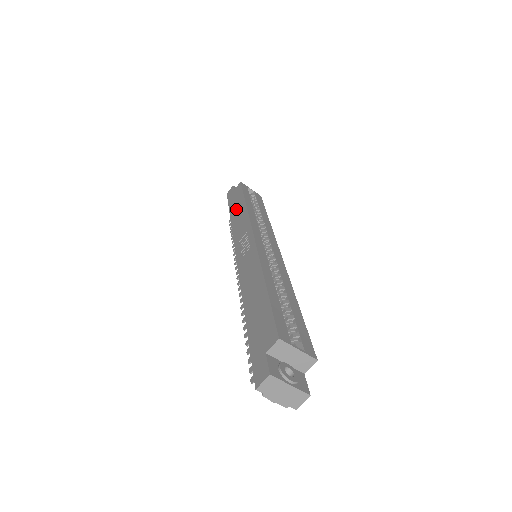
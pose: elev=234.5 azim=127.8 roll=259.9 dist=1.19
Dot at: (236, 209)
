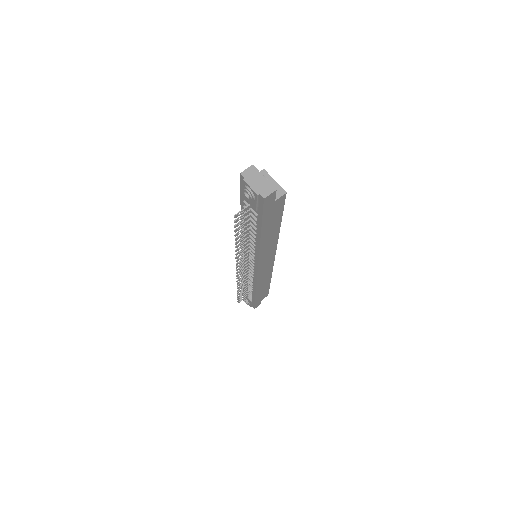
Dot at: occluded
